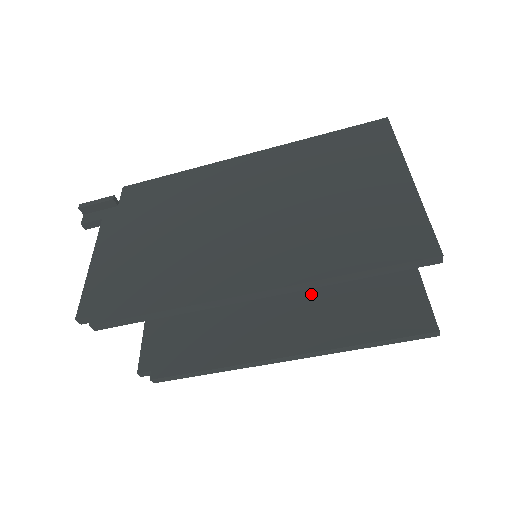
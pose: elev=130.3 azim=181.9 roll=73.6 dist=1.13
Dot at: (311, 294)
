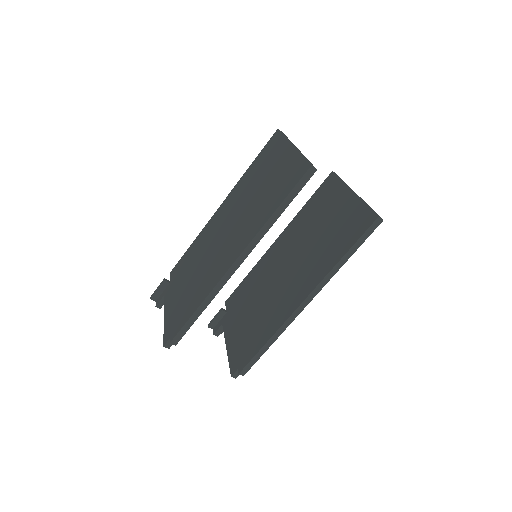
Dot at: (306, 258)
